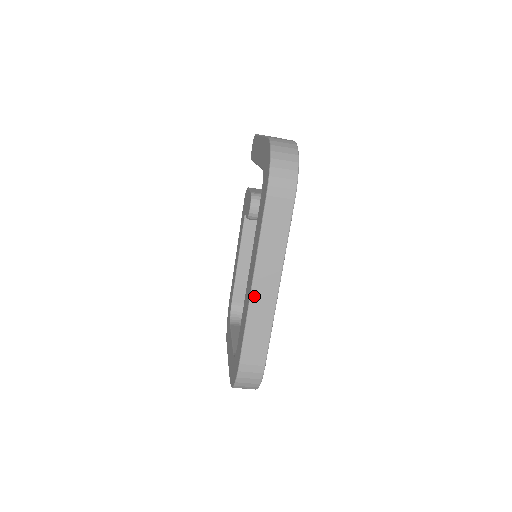
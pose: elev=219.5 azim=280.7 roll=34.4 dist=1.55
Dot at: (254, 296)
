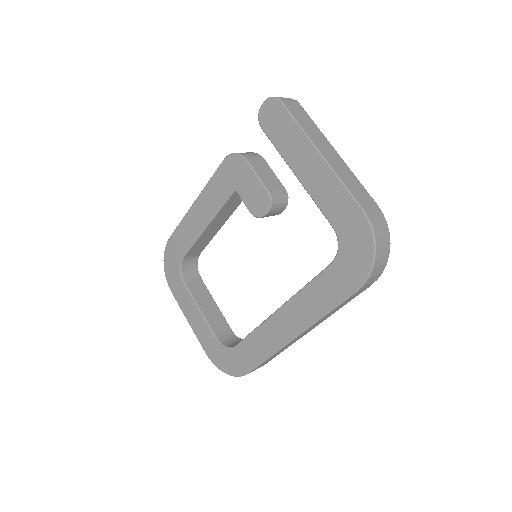
Dot at: (291, 342)
